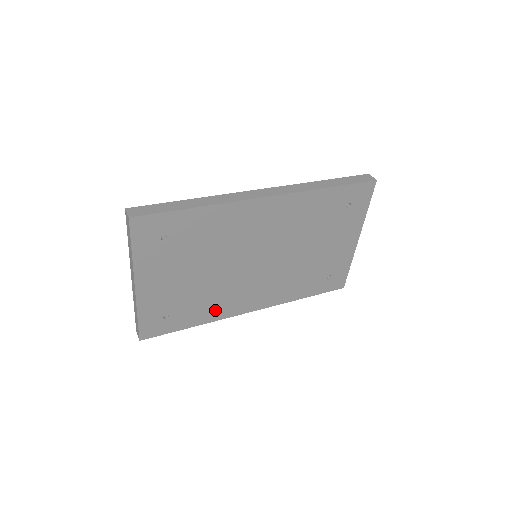
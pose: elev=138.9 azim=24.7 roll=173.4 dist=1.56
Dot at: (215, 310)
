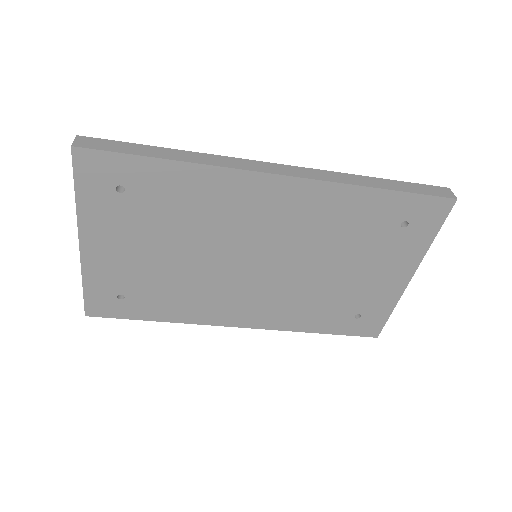
Dot at: (189, 309)
